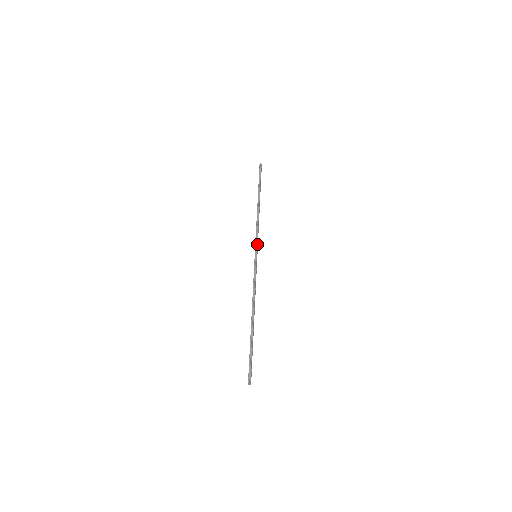
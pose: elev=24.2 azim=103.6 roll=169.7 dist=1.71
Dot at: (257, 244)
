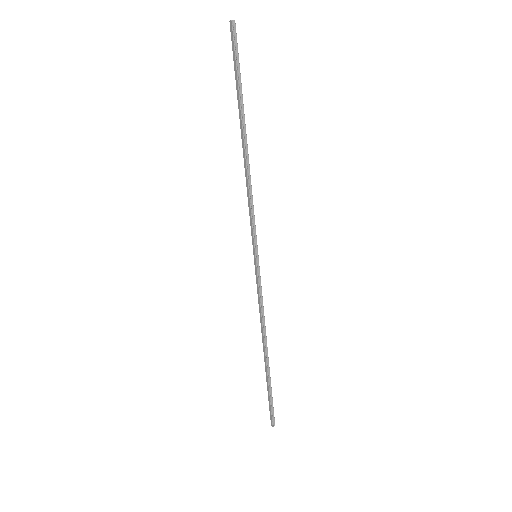
Dot at: (255, 234)
